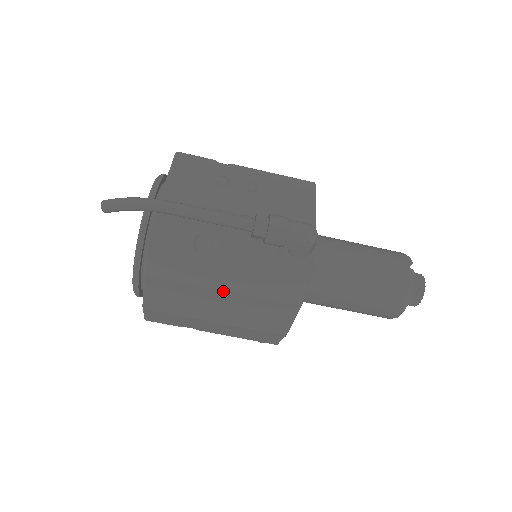
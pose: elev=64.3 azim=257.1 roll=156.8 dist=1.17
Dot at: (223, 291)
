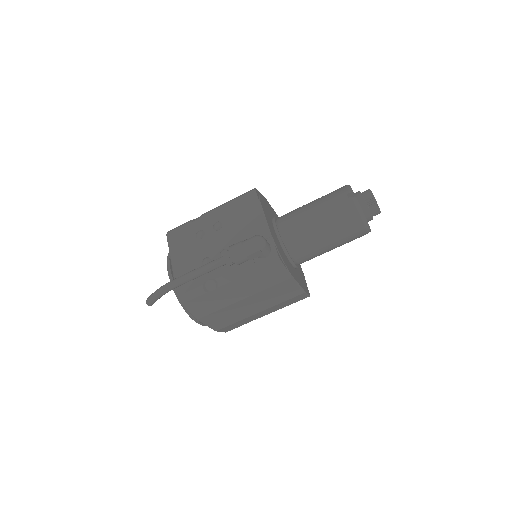
Dot at: (243, 300)
